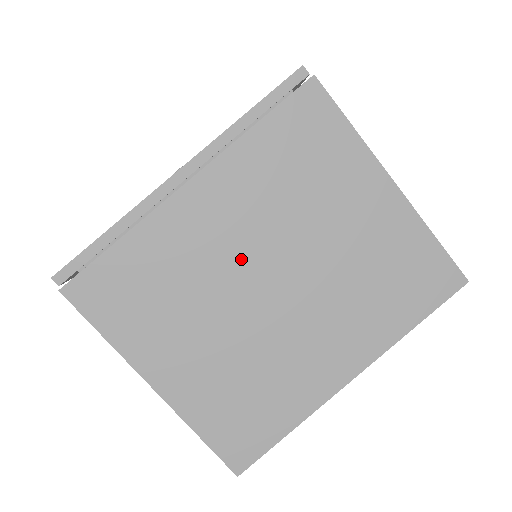
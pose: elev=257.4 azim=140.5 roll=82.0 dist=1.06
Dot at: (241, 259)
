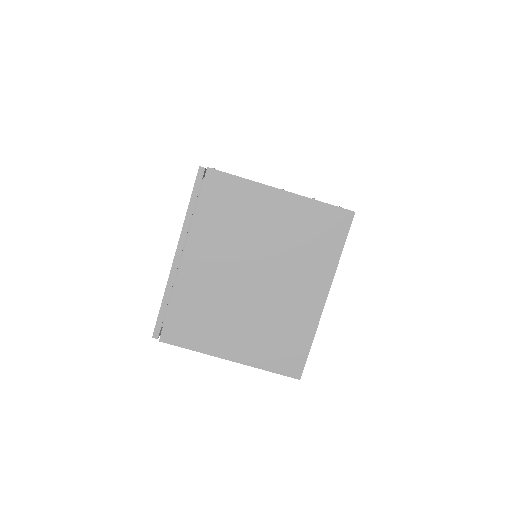
Dot at: (231, 275)
